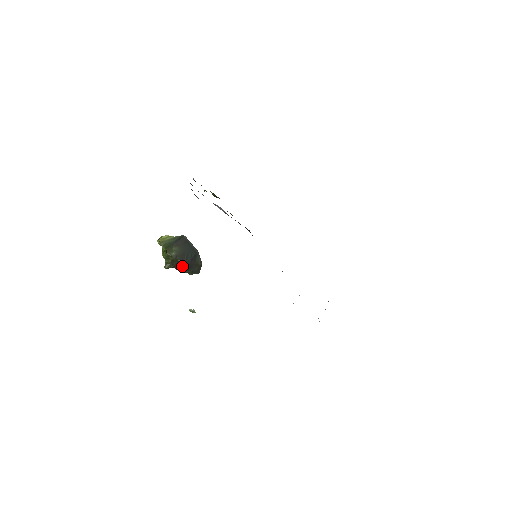
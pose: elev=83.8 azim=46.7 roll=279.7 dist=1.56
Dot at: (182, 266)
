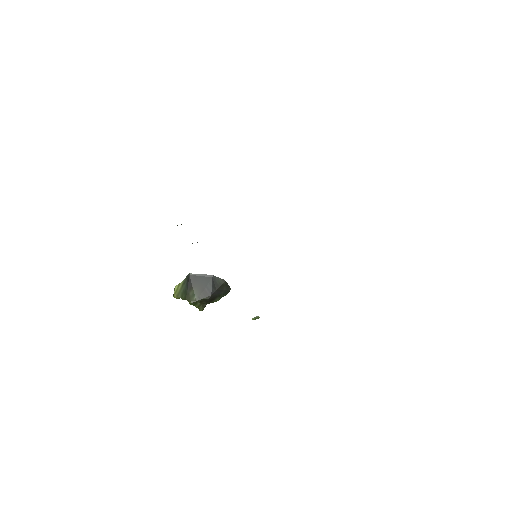
Dot at: (212, 299)
